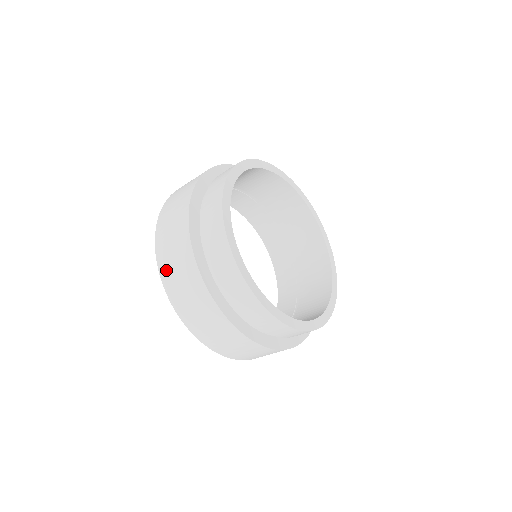
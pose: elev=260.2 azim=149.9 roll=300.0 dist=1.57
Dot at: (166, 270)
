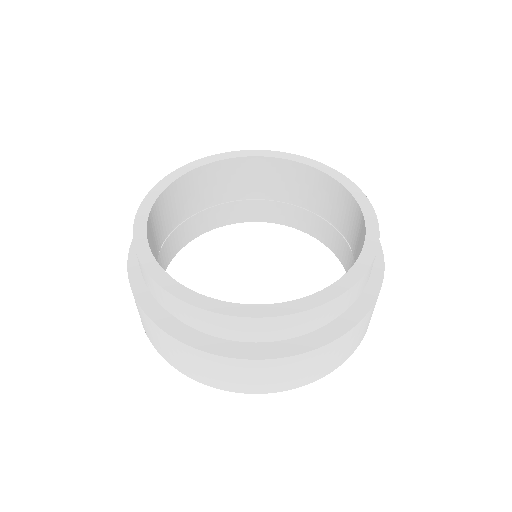
Dot at: occluded
